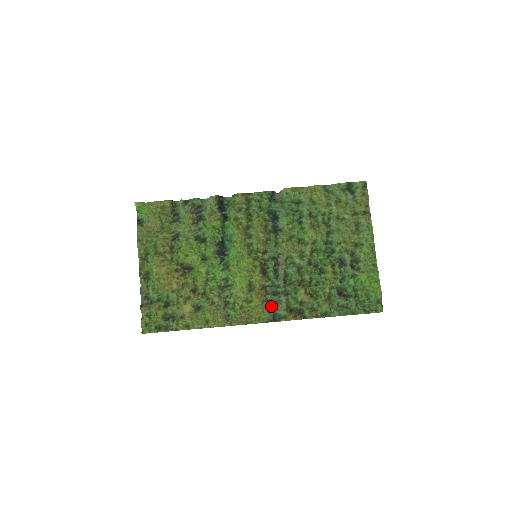
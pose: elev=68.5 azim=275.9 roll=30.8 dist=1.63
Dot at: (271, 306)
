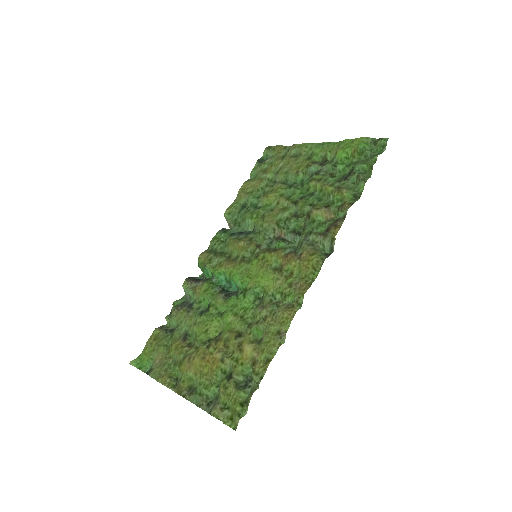
Dot at: (309, 250)
